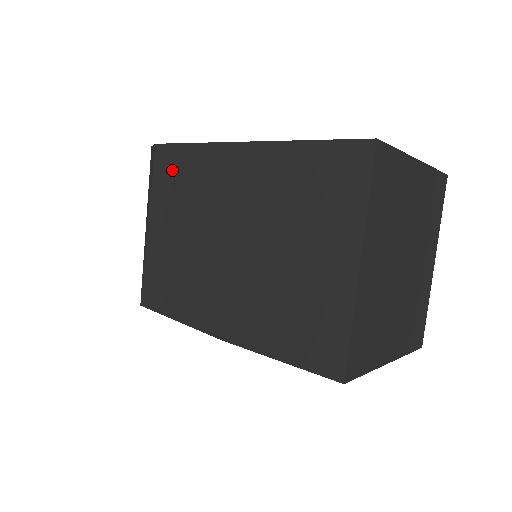
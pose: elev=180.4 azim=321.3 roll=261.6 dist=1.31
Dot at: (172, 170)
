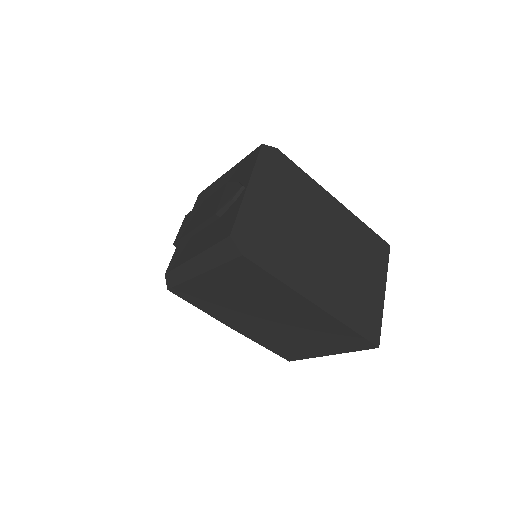
Dot at: (248, 275)
